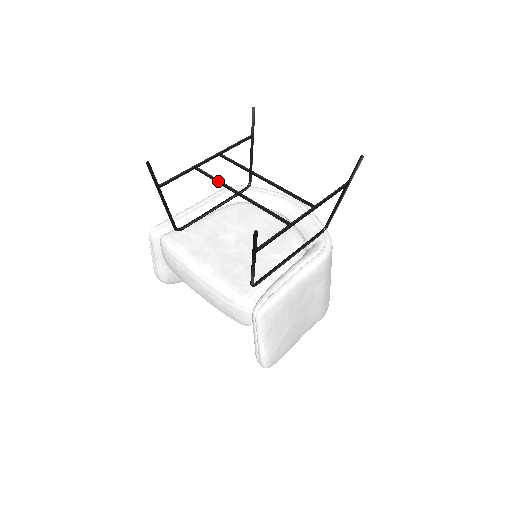
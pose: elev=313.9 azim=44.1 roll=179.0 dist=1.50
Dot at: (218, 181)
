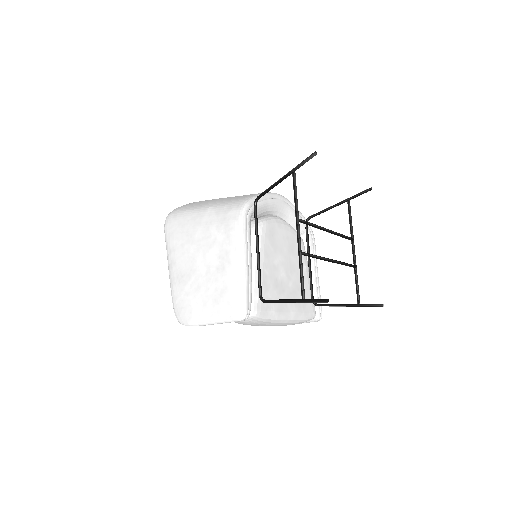
Dot at: (320, 258)
